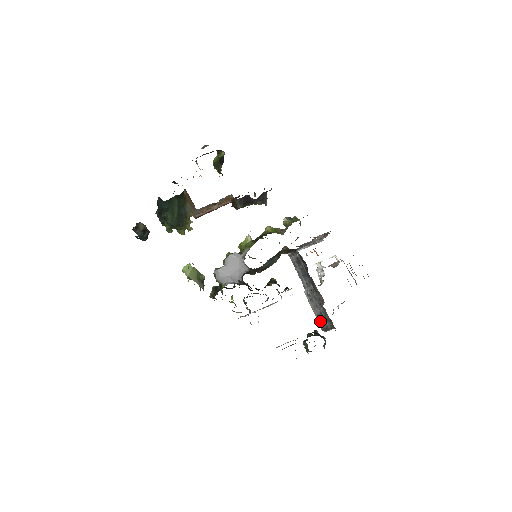
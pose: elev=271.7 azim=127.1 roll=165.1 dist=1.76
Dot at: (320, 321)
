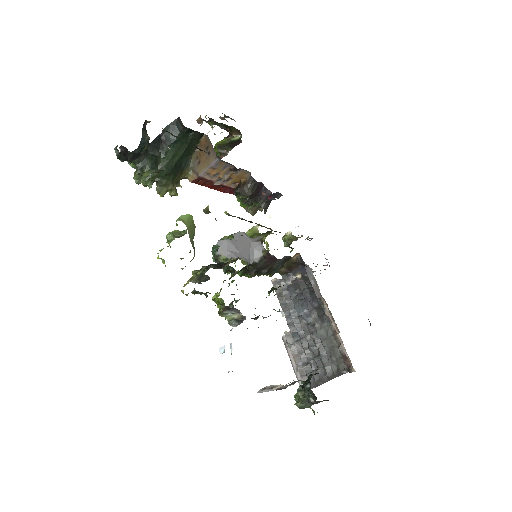
Dot at: (307, 372)
